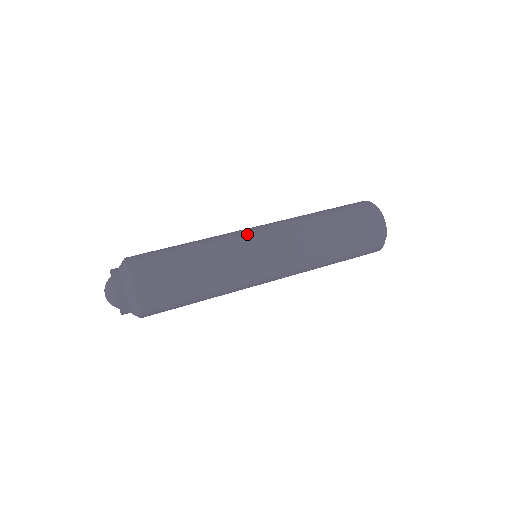
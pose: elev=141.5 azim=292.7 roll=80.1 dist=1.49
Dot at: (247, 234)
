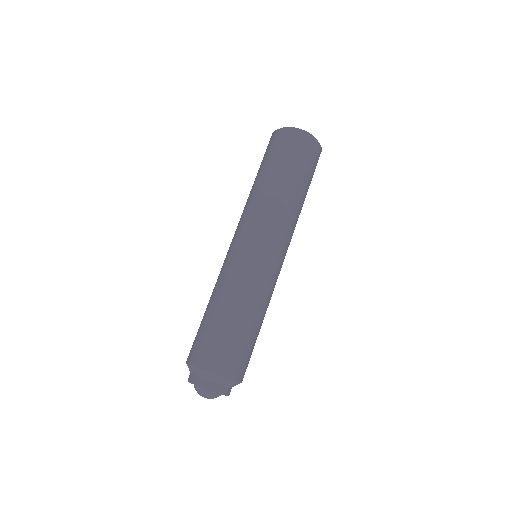
Dot at: (239, 253)
